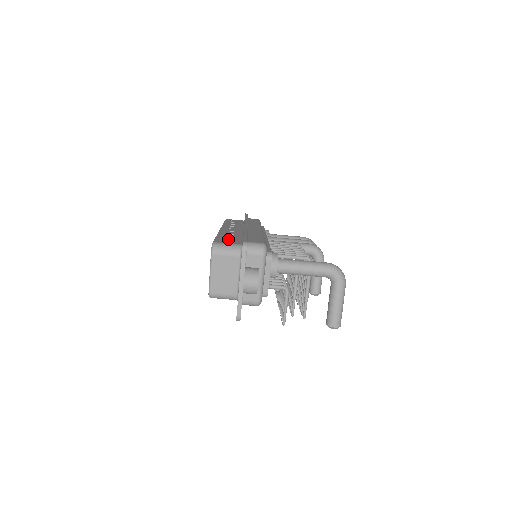
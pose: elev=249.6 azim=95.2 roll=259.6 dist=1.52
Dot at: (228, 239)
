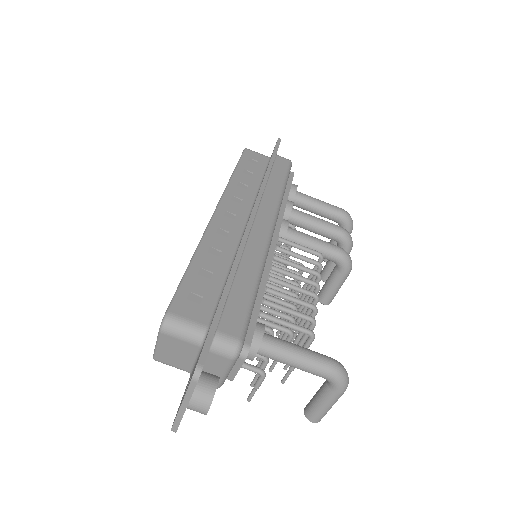
Dot at: (199, 291)
